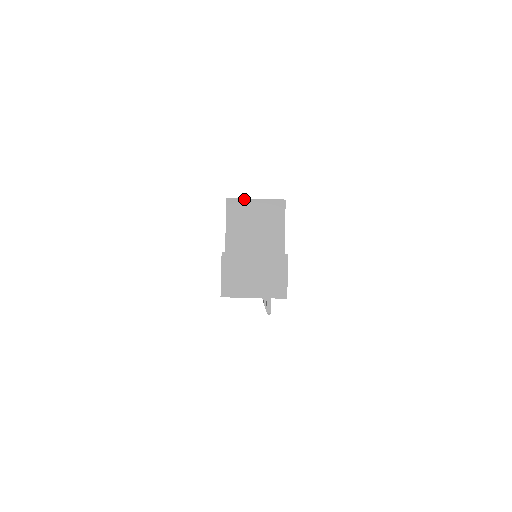
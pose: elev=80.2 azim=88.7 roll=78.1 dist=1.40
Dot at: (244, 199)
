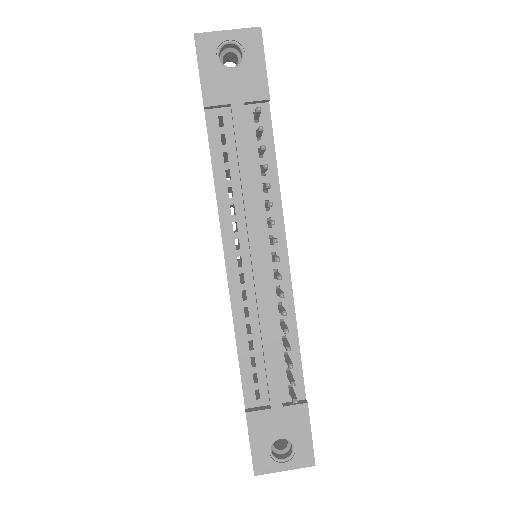
Dot at: occluded
